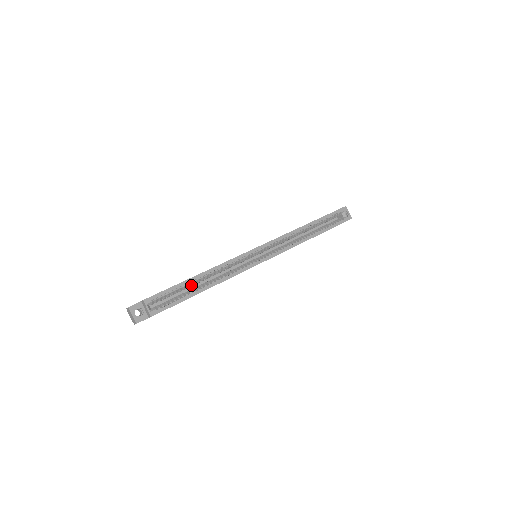
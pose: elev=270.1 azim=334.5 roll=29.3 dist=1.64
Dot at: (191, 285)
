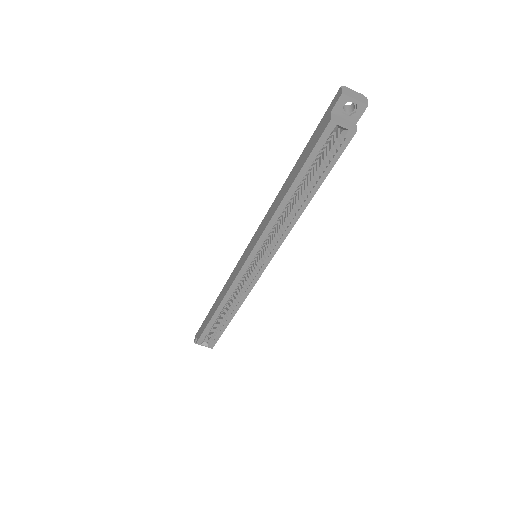
Dot at: (219, 316)
